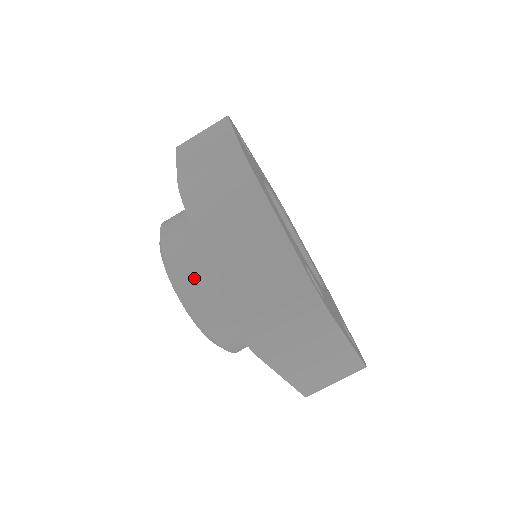
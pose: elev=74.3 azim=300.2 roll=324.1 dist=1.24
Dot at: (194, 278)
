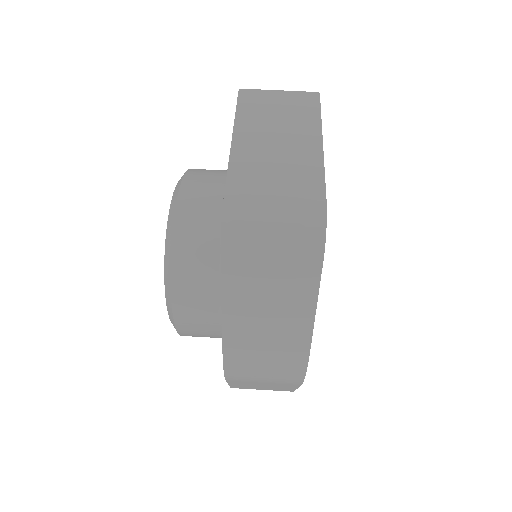
Dot at: occluded
